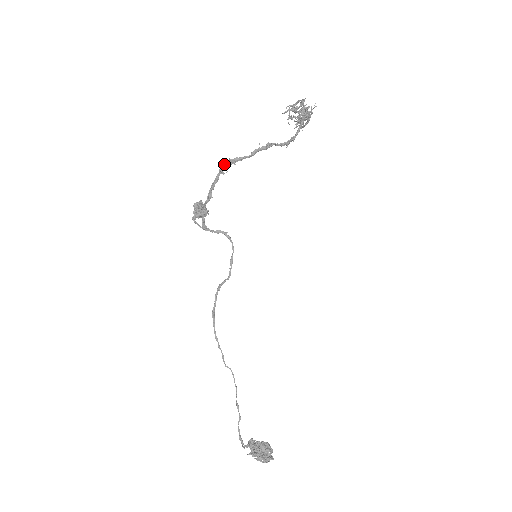
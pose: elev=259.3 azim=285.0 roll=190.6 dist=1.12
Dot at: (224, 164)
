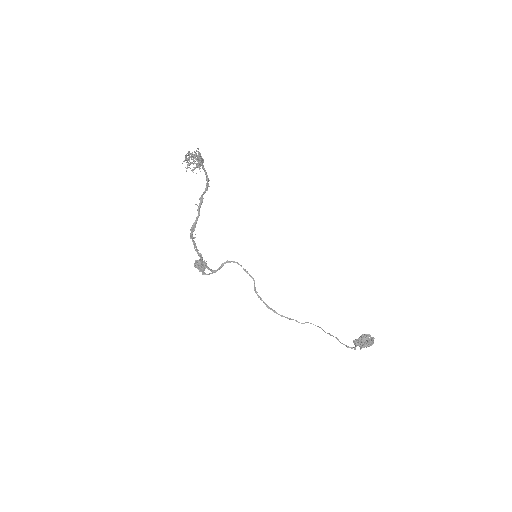
Dot at: (190, 234)
